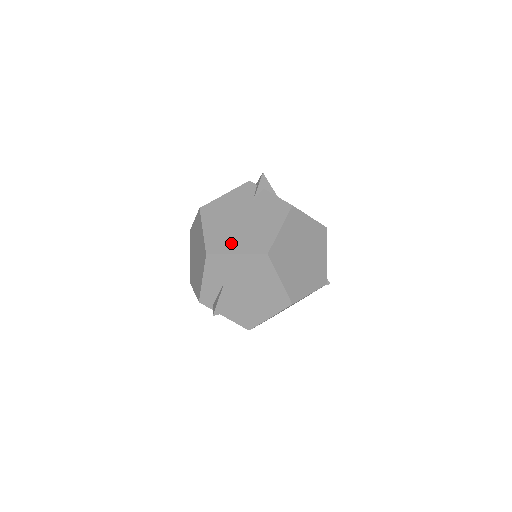
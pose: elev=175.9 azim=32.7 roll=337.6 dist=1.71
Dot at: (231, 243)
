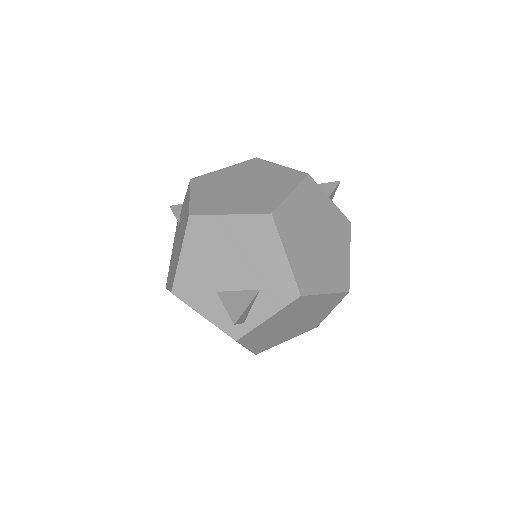
Dot at: (177, 259)
